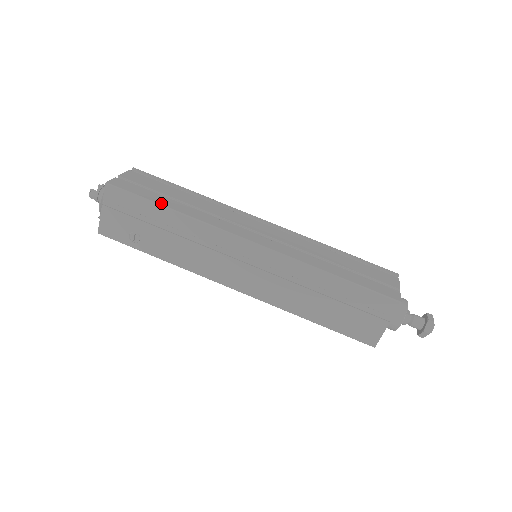
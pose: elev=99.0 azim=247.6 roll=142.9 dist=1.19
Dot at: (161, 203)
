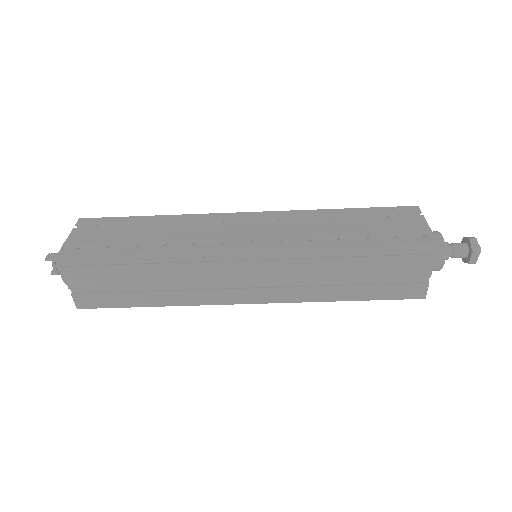
Dot at: (140, 305)
